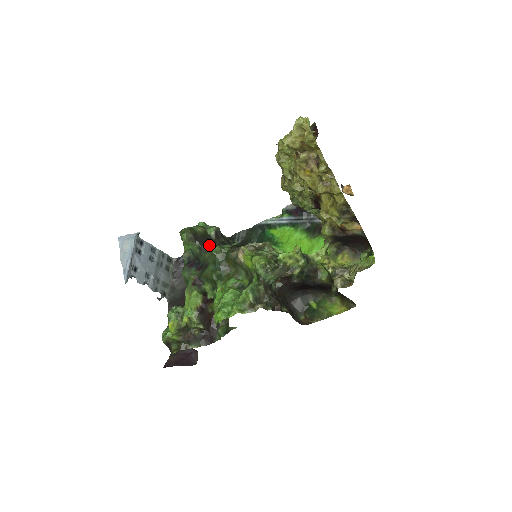
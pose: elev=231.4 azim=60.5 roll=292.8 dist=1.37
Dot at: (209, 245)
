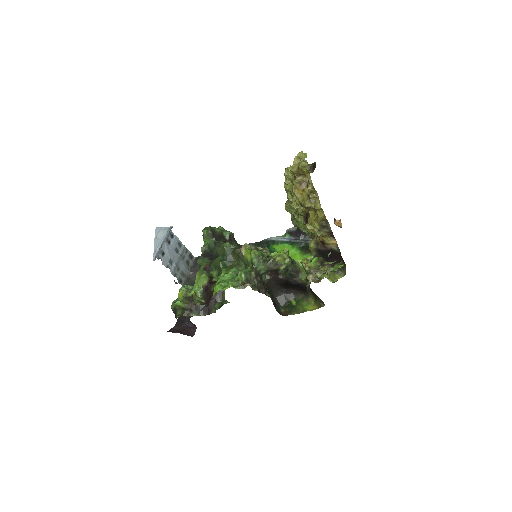
Dot at: (222, 242)
